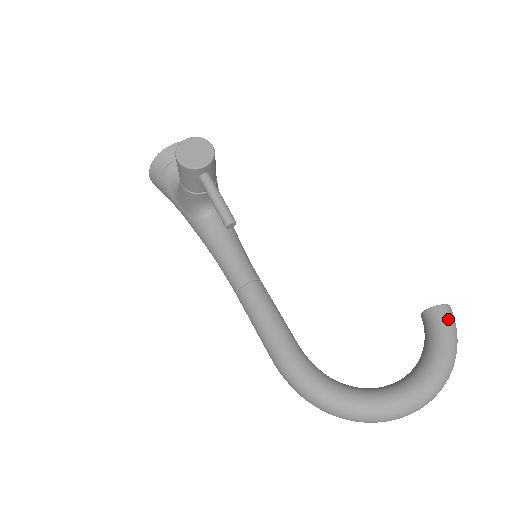
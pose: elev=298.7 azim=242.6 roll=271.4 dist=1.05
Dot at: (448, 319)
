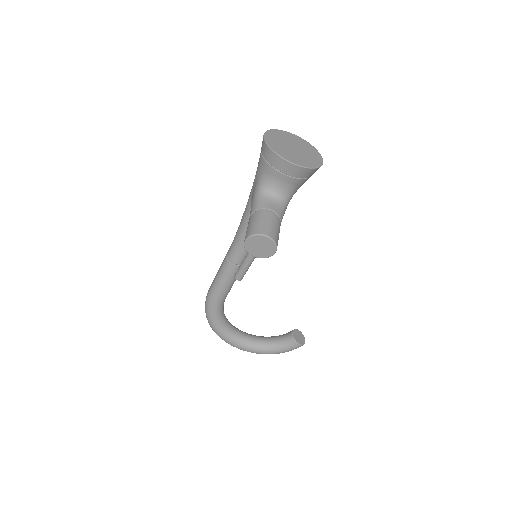
Dot at: (293, 349)
